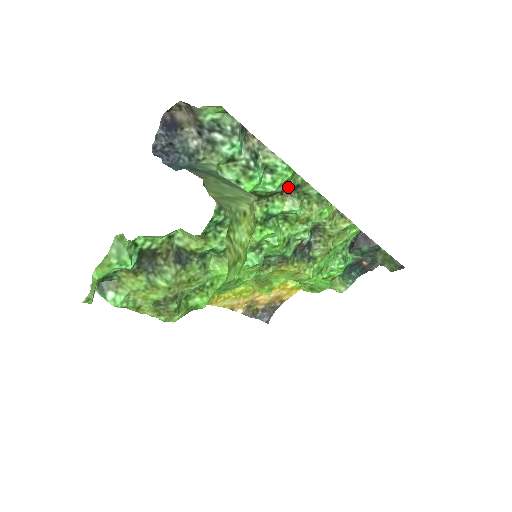
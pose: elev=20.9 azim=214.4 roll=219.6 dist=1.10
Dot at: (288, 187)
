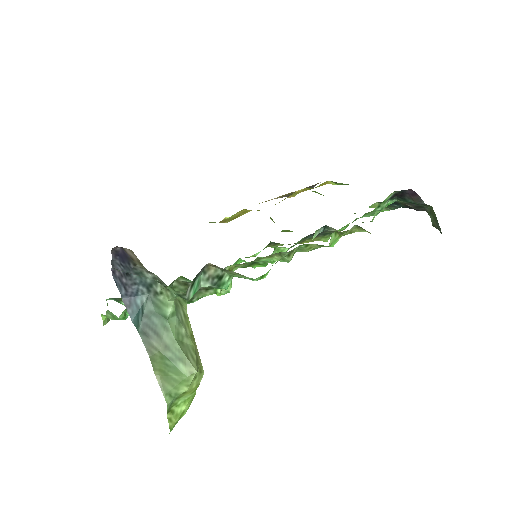
Dot at: occluded
